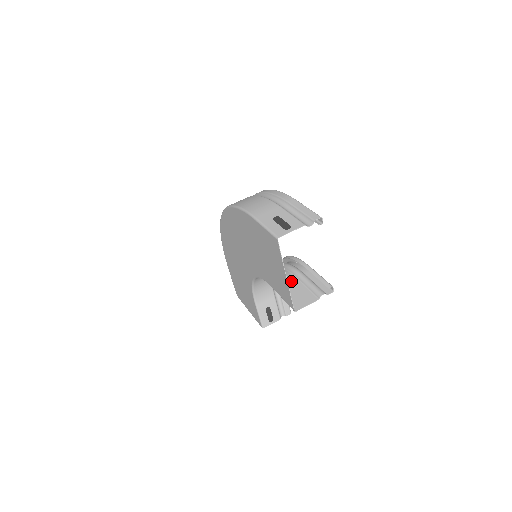
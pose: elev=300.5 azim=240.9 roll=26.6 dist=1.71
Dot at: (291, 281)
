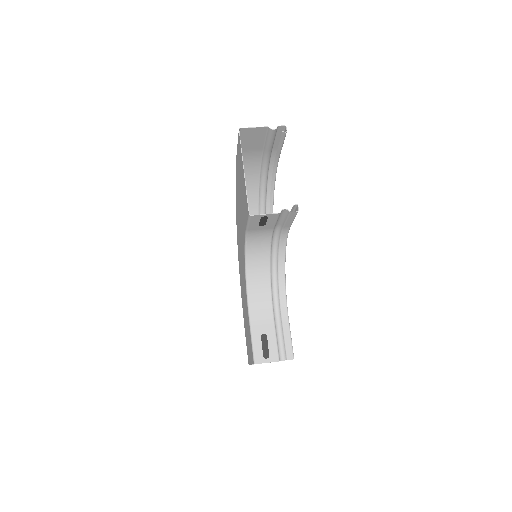
Dot at: (267, 227)
